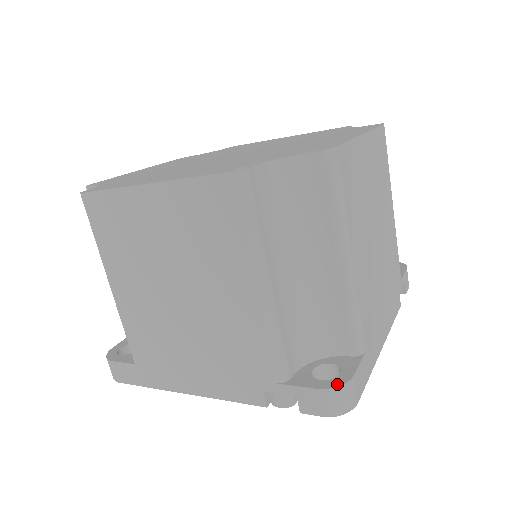
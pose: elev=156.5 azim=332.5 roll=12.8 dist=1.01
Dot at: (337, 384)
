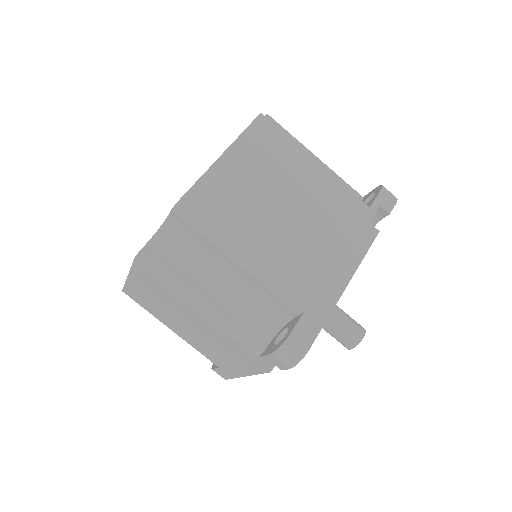
Dot at: (380, 187)
